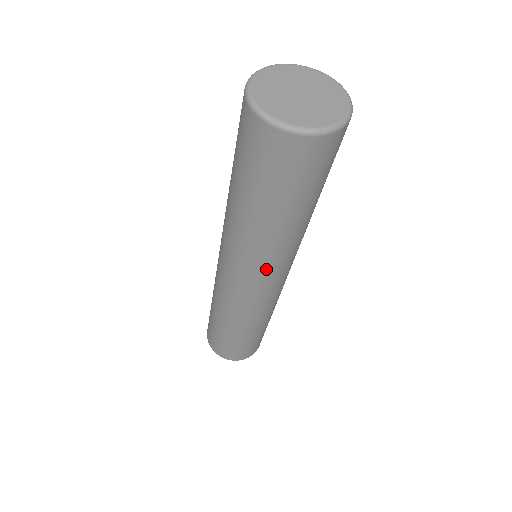
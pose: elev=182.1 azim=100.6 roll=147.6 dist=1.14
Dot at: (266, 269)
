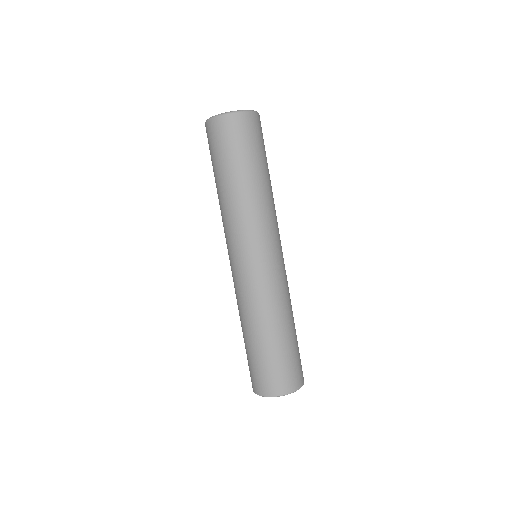
Dot at: (240, 236)
